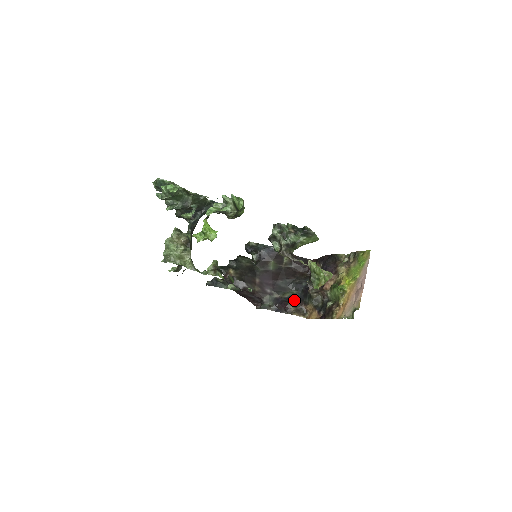
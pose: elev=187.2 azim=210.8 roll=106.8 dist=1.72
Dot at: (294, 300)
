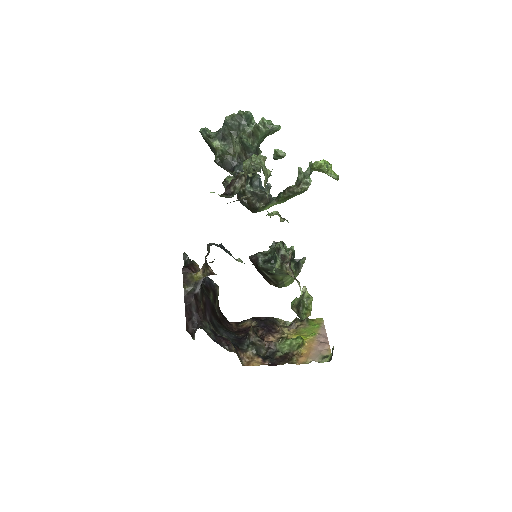
Dot at: occluded
